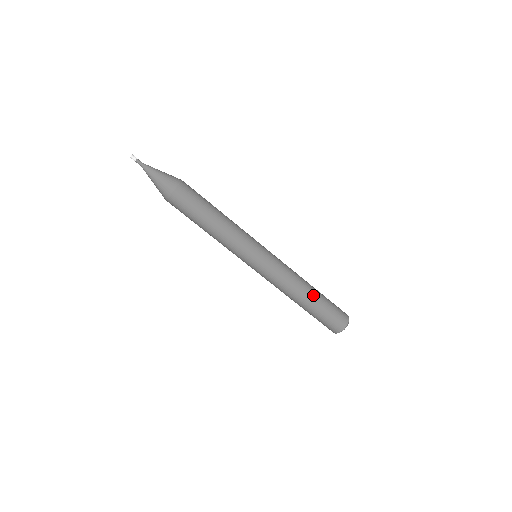
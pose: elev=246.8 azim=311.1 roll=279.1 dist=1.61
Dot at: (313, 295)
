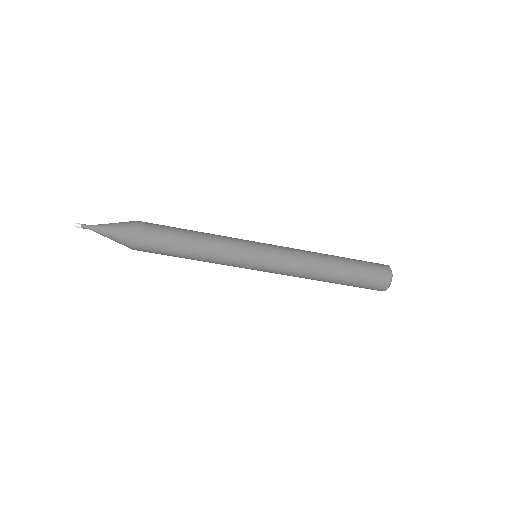
Dot at: (337, 265)
